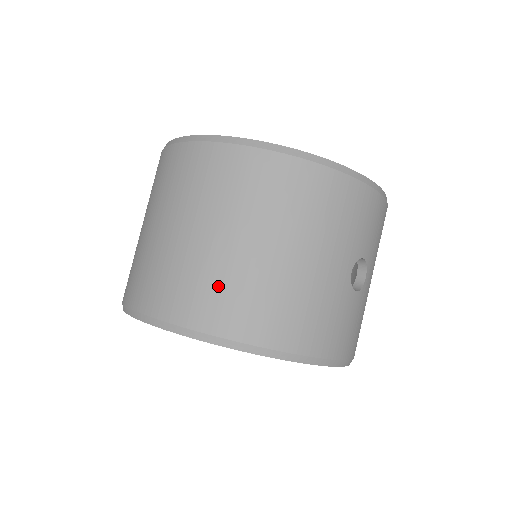
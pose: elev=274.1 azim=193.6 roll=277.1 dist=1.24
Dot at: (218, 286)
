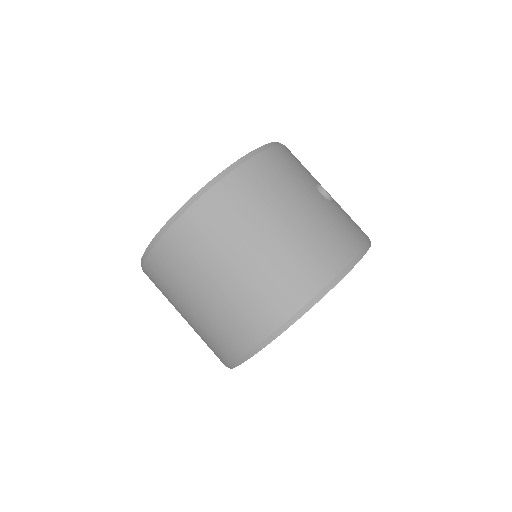
Dot at: (283, 274)
